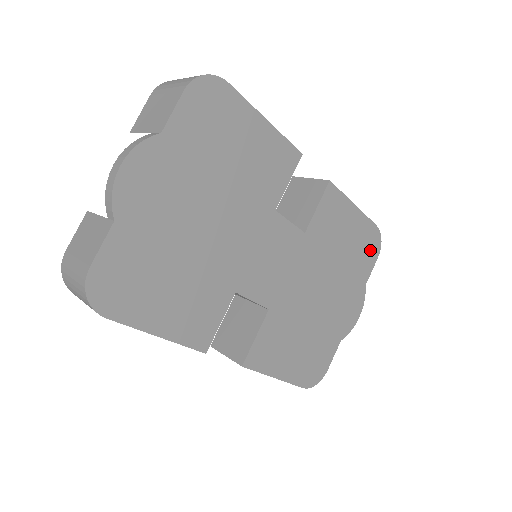
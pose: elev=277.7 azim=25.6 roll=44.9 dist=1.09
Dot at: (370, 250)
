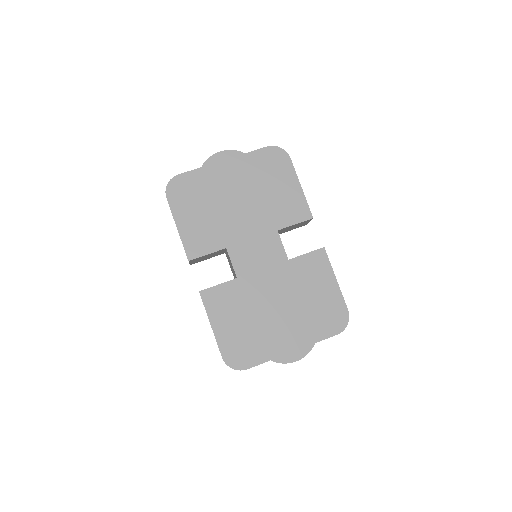
Dot at: (333, 322)
